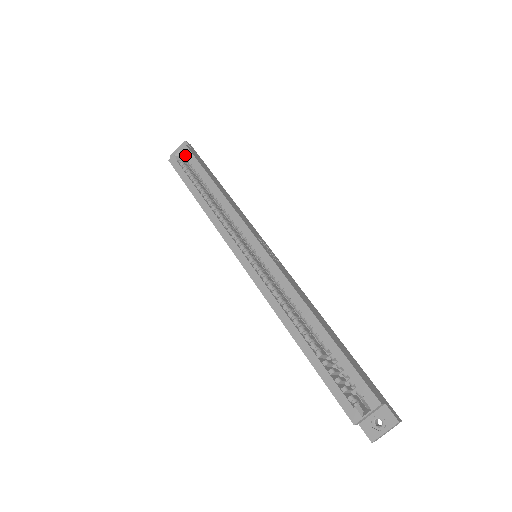
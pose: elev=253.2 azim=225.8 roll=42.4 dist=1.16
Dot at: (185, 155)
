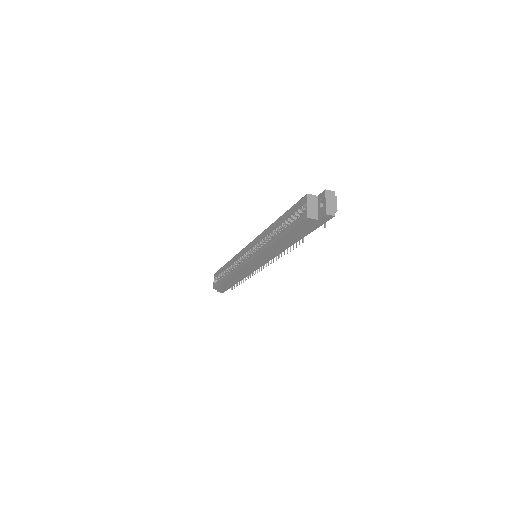
Dot at: (216, 276)
